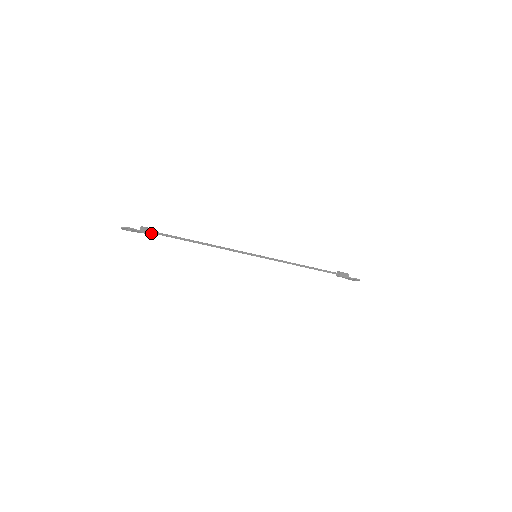
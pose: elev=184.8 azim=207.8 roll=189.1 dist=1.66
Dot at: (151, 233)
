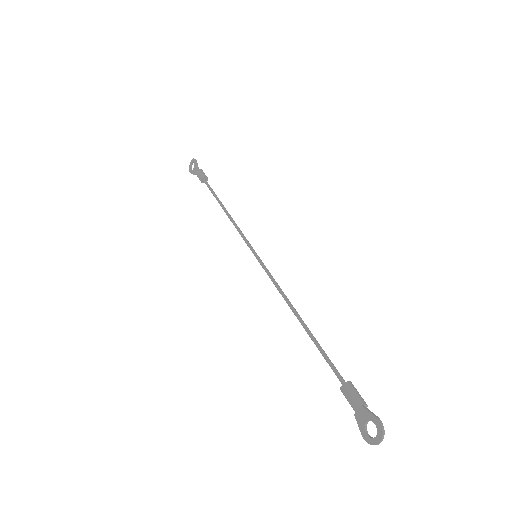
Dot at: (202, 174)
